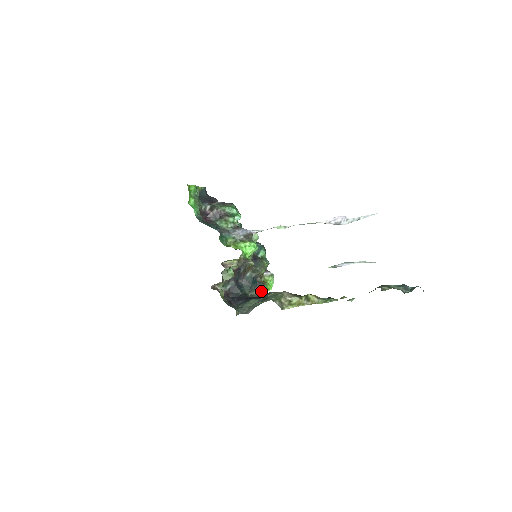
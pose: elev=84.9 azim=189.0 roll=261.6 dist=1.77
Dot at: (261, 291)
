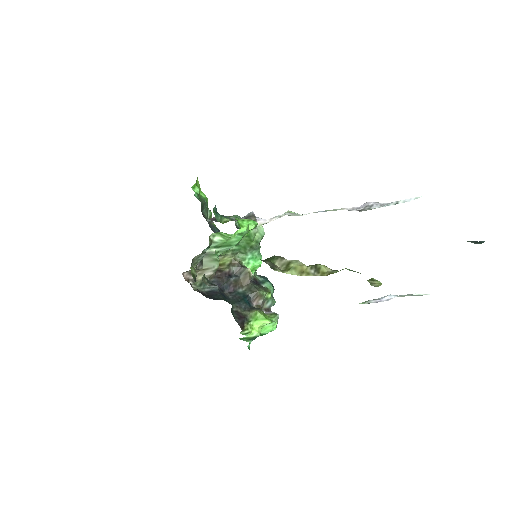
Dot at: (254, 314)
